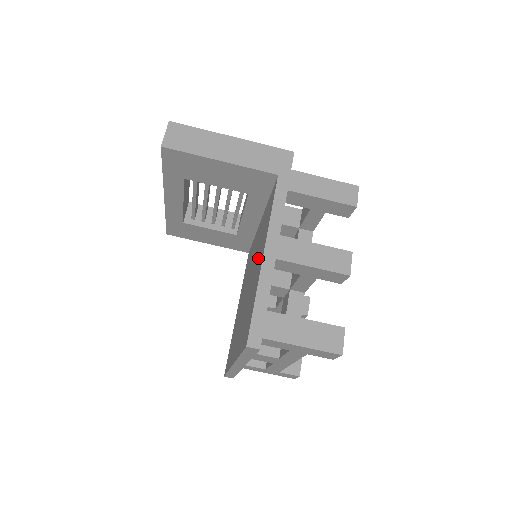
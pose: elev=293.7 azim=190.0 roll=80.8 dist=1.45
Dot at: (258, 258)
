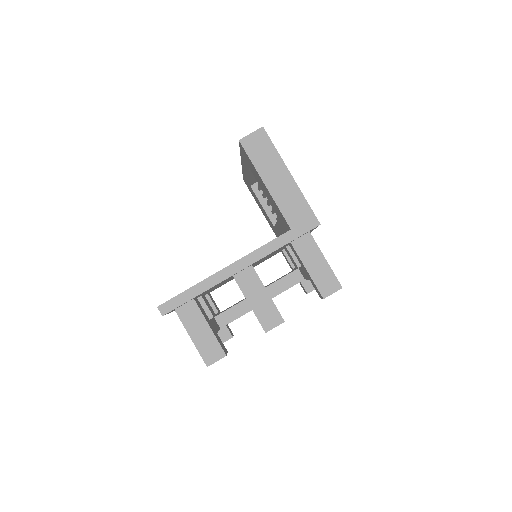
Dot at: occluded
